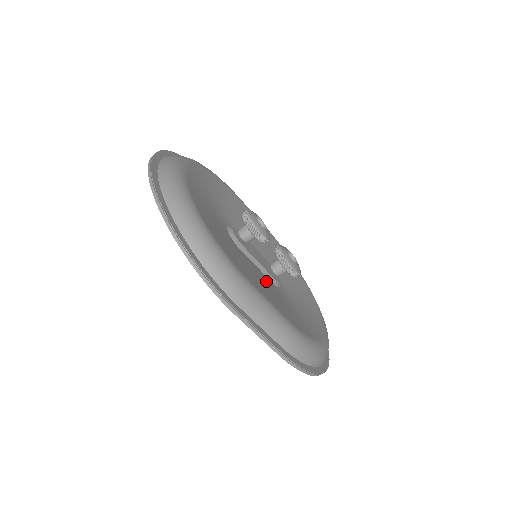
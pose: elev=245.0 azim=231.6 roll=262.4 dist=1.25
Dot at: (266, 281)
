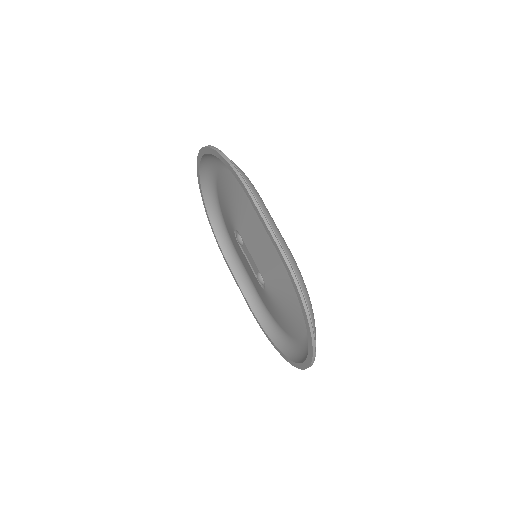
Dot at: occluded
